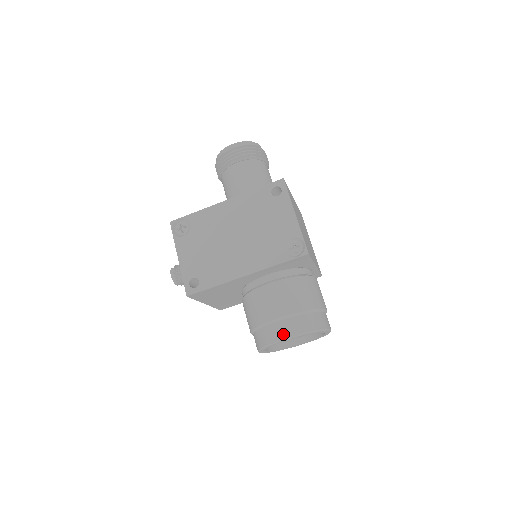
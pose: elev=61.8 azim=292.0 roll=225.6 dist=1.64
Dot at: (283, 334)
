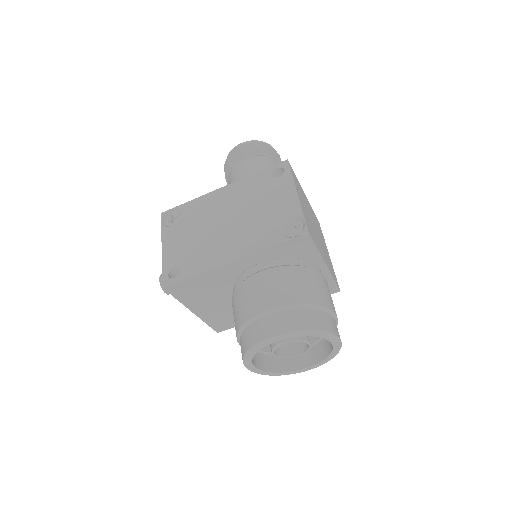
Dot at: (270, 331)
